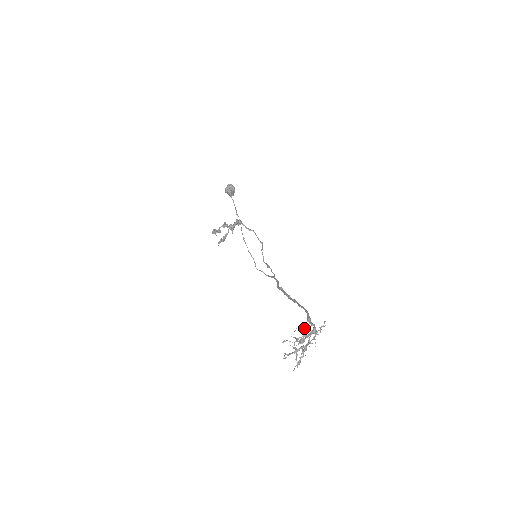
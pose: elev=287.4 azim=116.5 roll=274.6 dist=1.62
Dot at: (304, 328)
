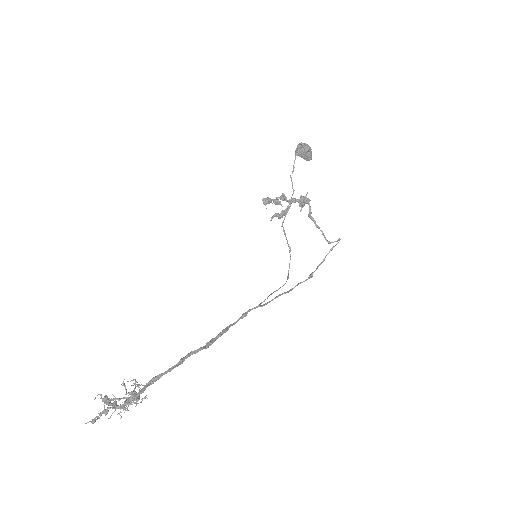
Dot at: (138, 386)
